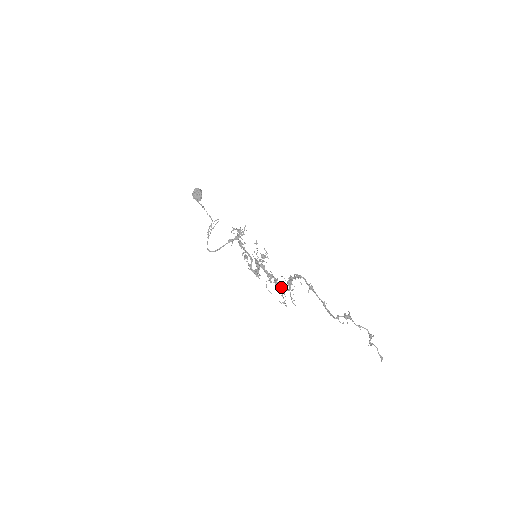
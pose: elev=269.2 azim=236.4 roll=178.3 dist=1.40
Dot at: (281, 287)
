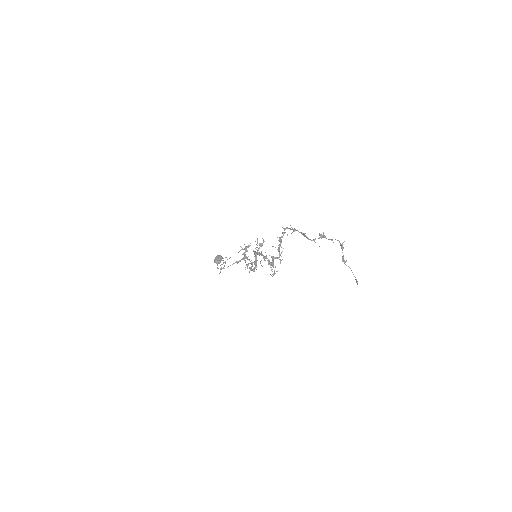
Dot at: occluded
